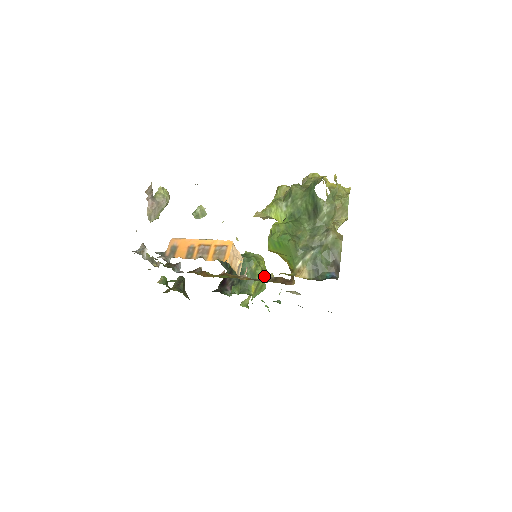
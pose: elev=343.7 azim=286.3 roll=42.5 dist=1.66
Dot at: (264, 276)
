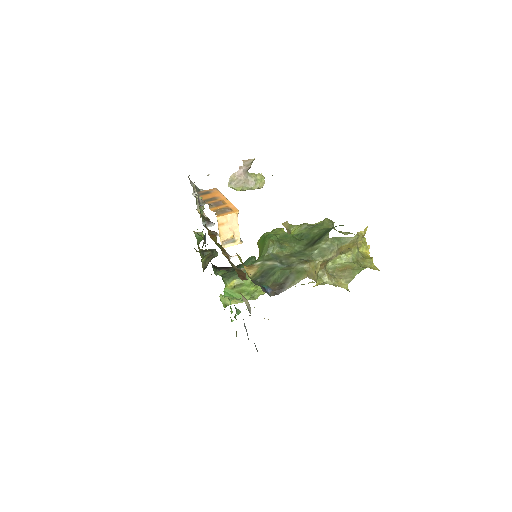
Dot at: (253, 286)
